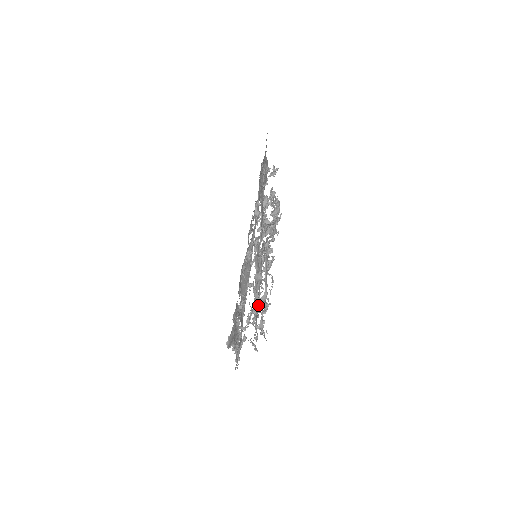
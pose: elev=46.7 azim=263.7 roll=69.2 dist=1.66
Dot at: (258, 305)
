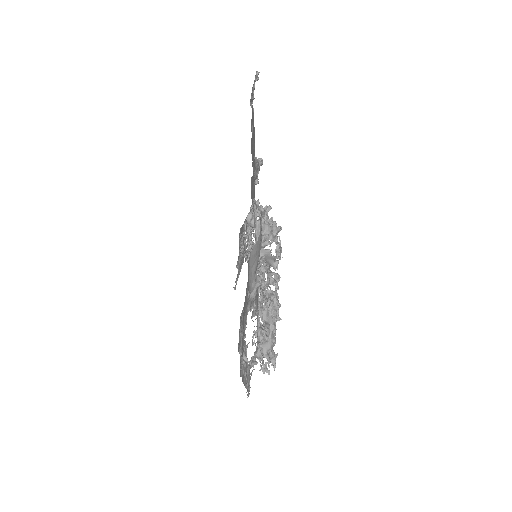
Dot at: occluded
